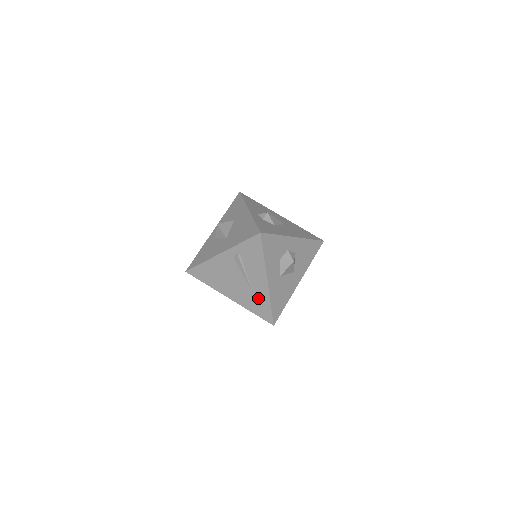
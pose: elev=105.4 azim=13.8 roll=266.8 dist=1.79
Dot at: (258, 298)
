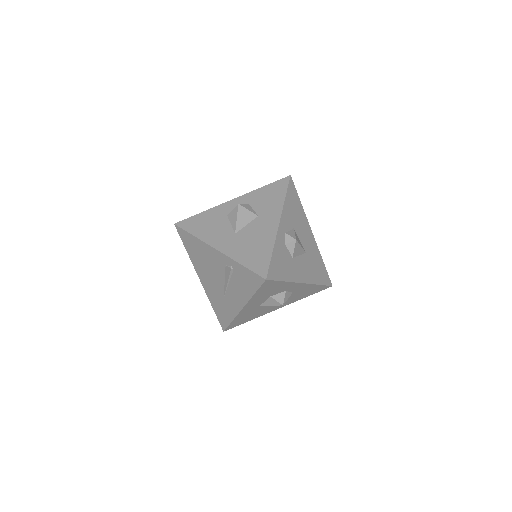
Dot at: (225, 307)
